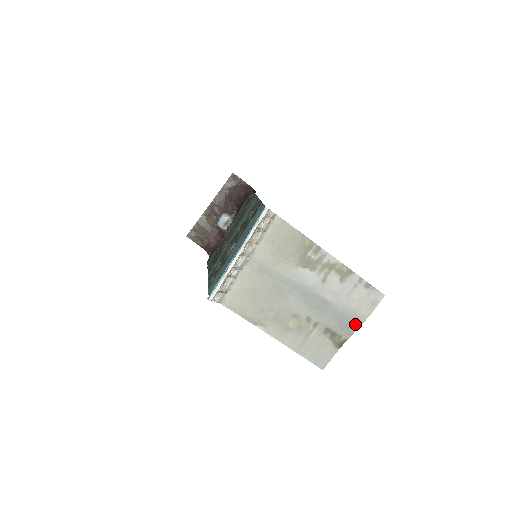
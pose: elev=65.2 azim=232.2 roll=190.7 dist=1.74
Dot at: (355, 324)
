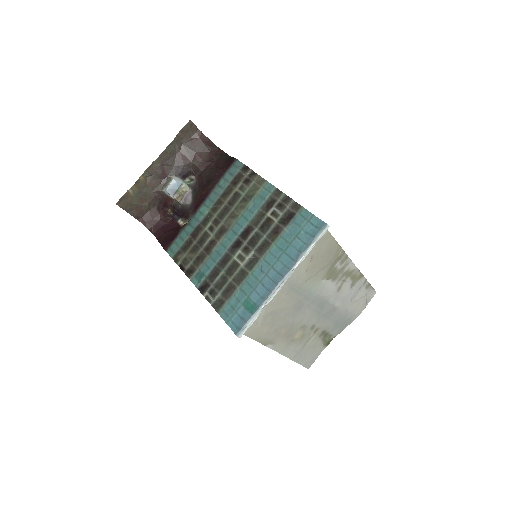
Dot at: (347, 323)
